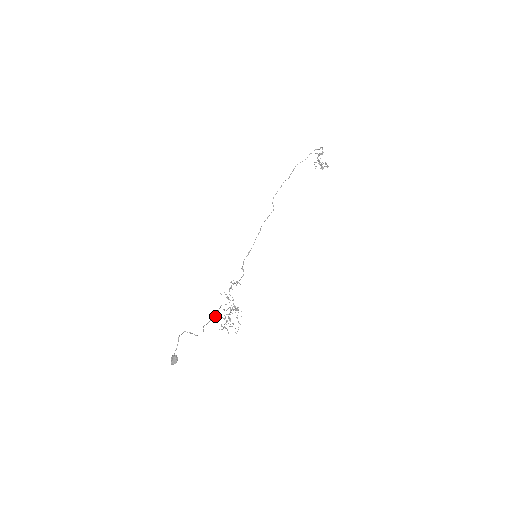
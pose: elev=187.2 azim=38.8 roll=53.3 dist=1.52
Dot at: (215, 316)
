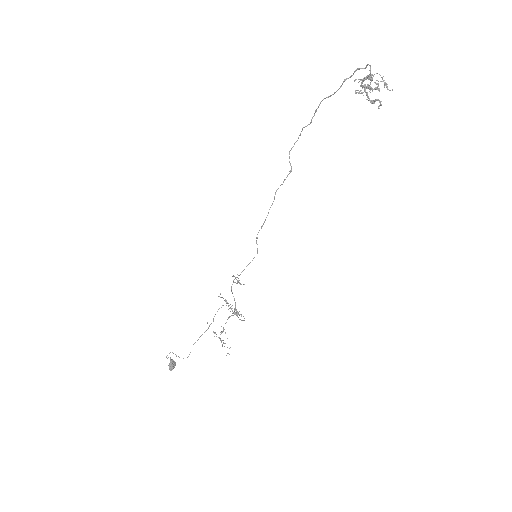
Dot at: (208, 327)
